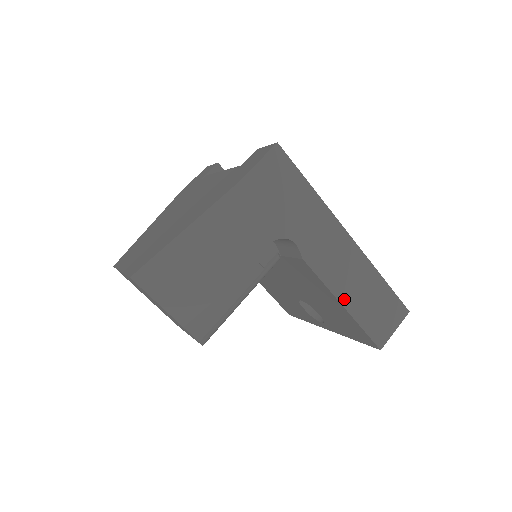
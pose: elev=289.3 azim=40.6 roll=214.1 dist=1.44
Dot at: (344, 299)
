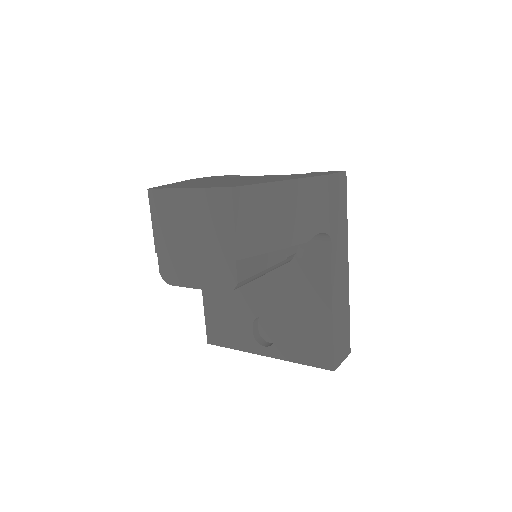
Dot at: (334, 311)
